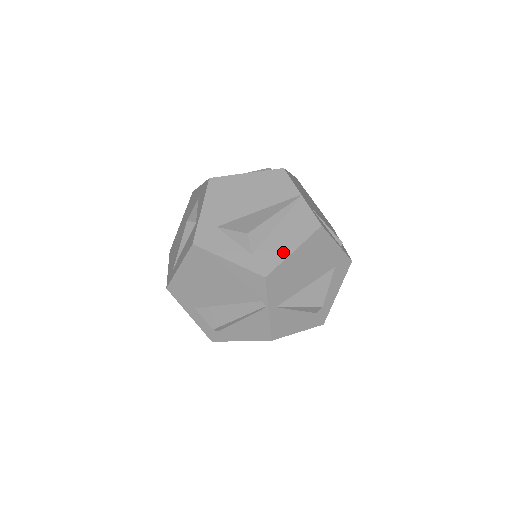
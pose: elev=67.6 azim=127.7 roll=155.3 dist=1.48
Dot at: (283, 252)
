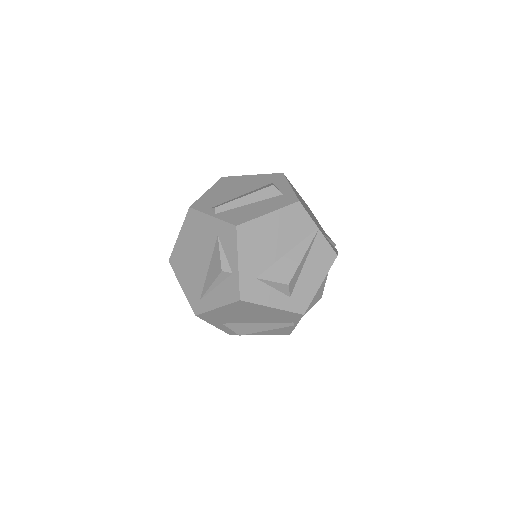
Dot at: (313, 288)
